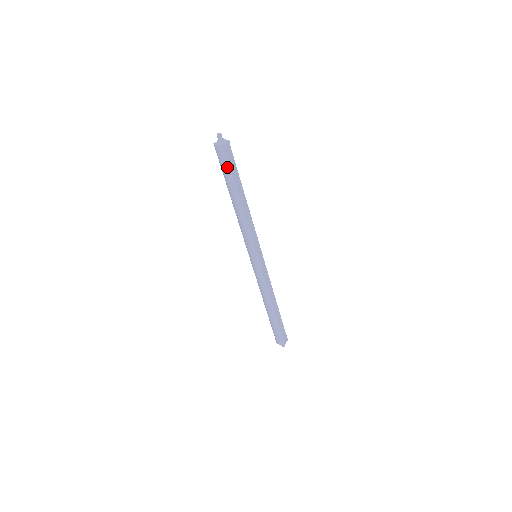
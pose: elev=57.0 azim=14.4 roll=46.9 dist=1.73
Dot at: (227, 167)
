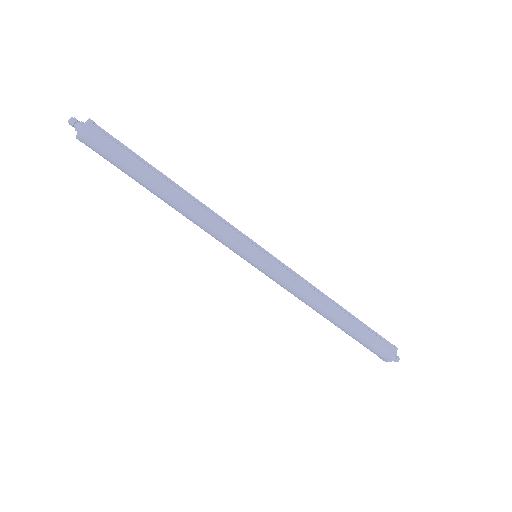
Dot at: (112, 157)
